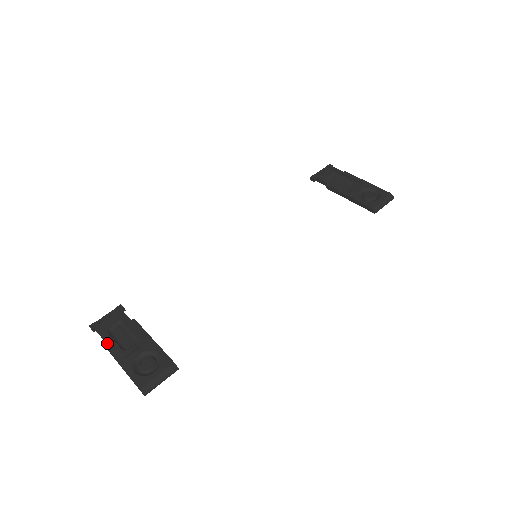
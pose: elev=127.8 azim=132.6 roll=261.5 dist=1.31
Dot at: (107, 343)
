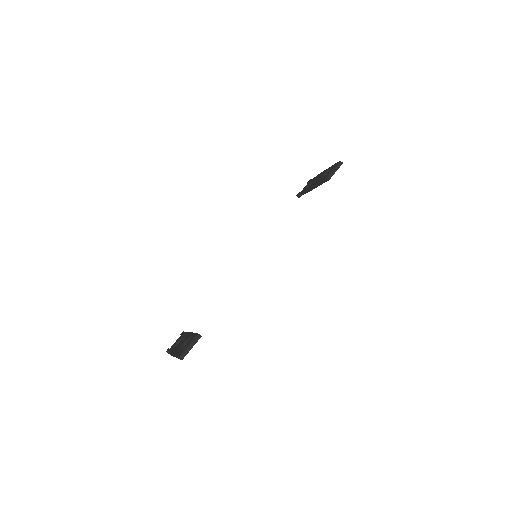
Dot at: (170, 351)
